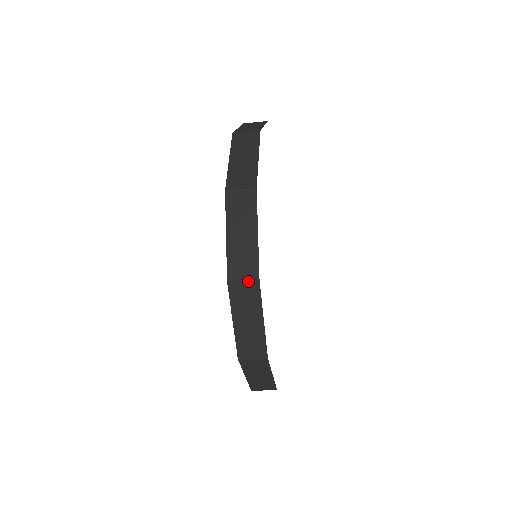
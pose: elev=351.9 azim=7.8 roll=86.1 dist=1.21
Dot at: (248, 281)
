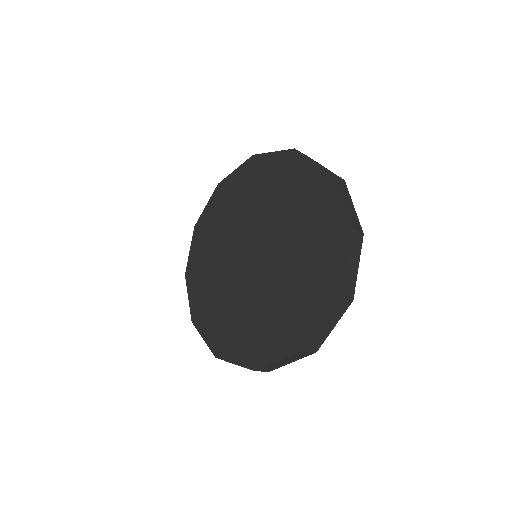
Dot at: (349, 300)
